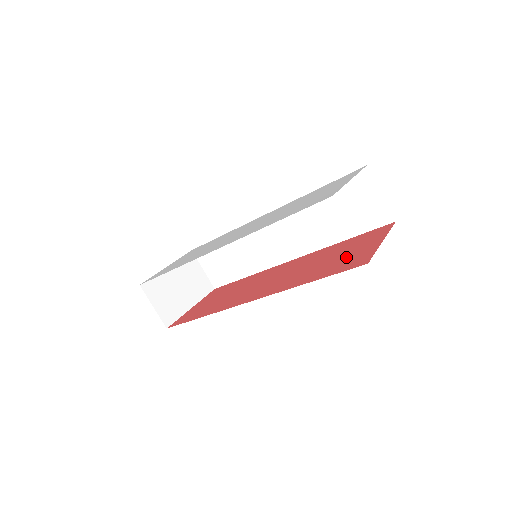
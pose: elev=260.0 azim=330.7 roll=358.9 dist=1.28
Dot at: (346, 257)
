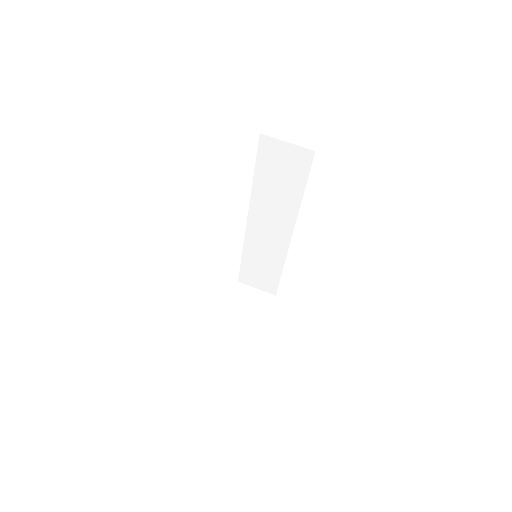
Dot at: occluded
